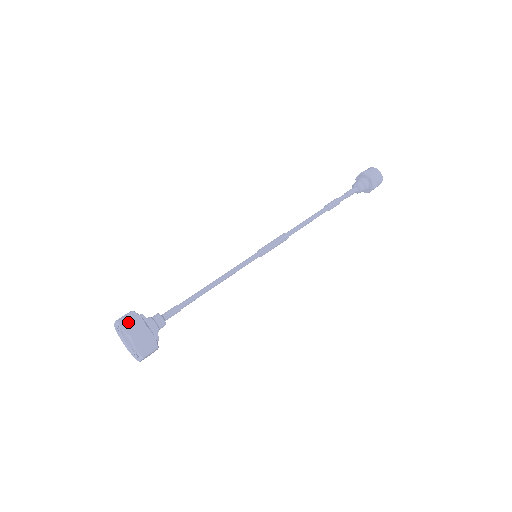
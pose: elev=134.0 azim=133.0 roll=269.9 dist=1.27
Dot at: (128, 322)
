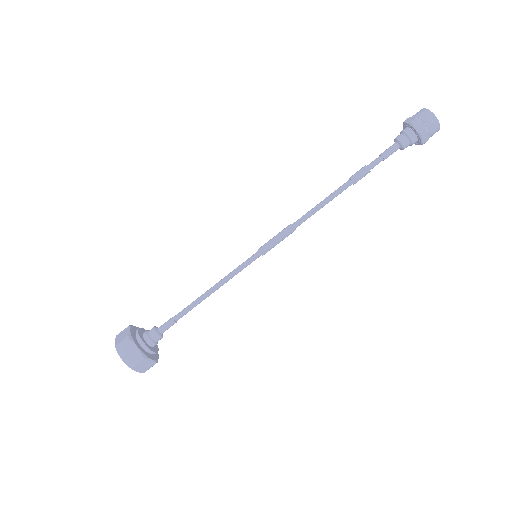
Dot at: (126, 351)
